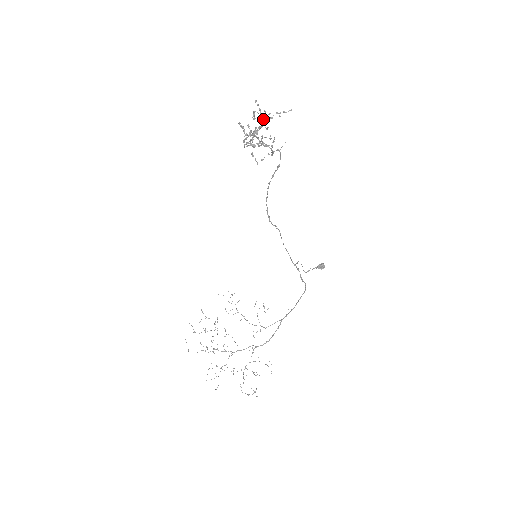
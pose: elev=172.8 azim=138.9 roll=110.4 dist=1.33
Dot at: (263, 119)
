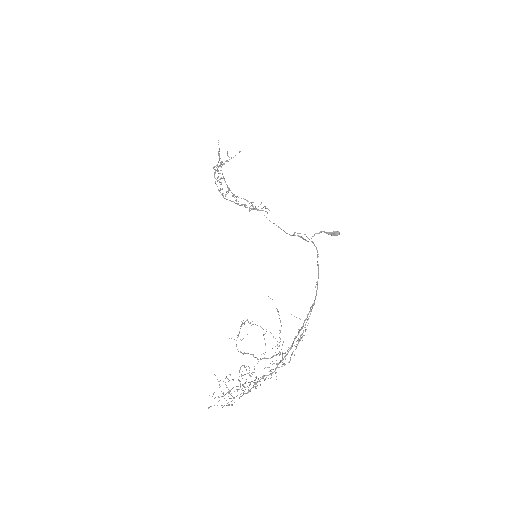
Dot at: (253, 202)
